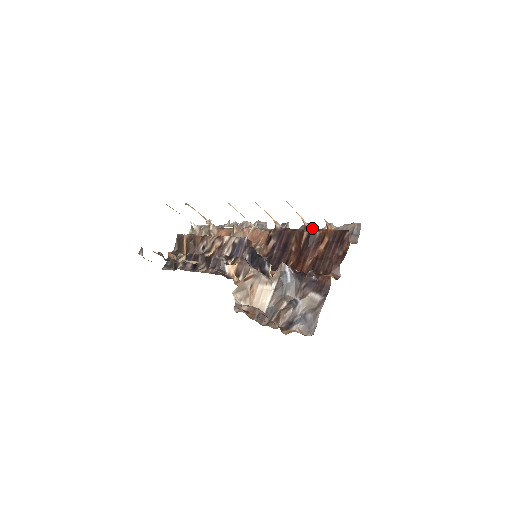
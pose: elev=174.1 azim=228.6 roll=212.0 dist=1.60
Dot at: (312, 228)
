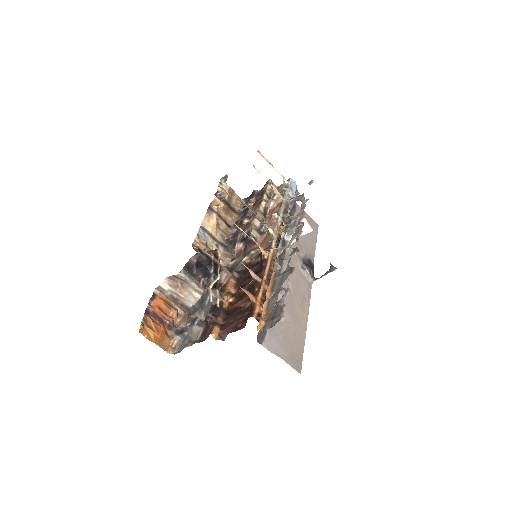
Dot at: (257, 282)
